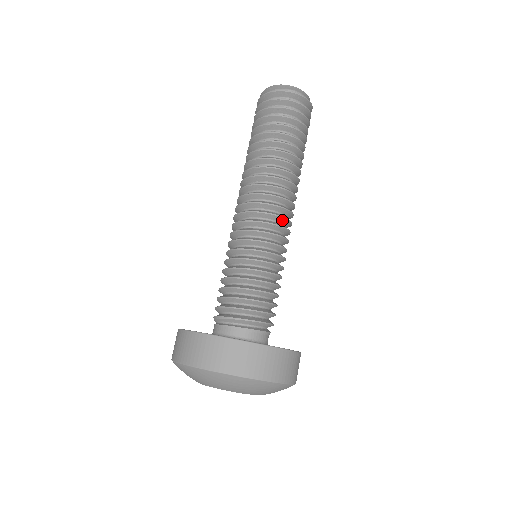
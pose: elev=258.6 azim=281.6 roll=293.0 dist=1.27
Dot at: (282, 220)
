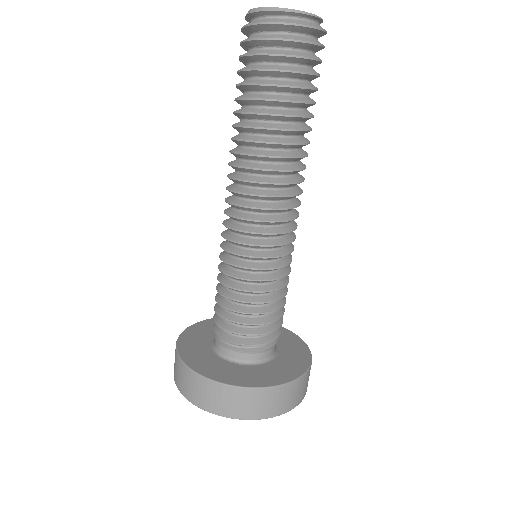
Dot at: (286, 222)
